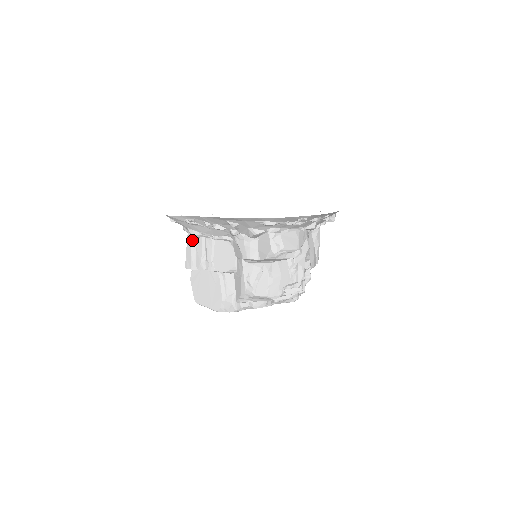
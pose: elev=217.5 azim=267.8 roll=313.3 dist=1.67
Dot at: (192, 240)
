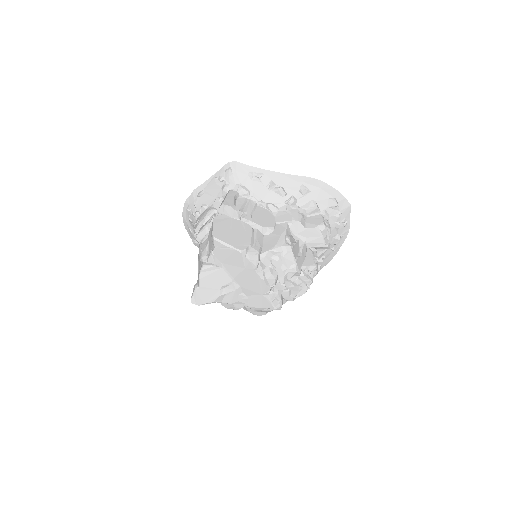
Dot at: (236, 193)
